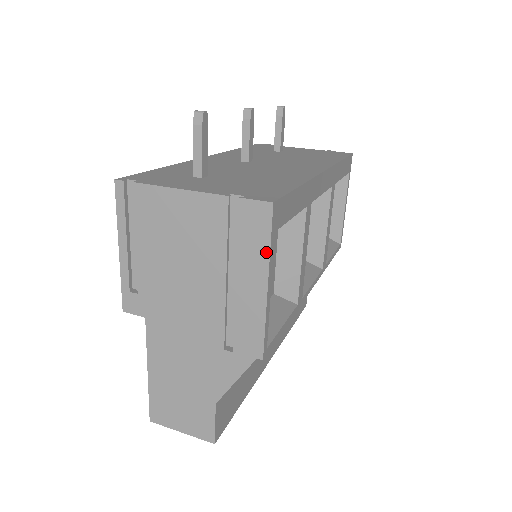
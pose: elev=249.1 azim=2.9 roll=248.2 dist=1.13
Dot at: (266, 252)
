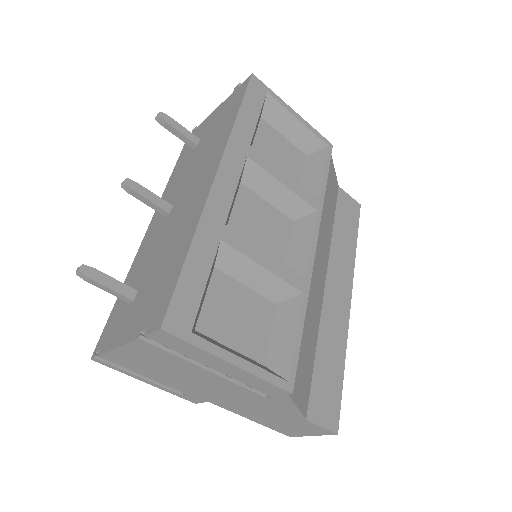
Dot at: (201, 351)
